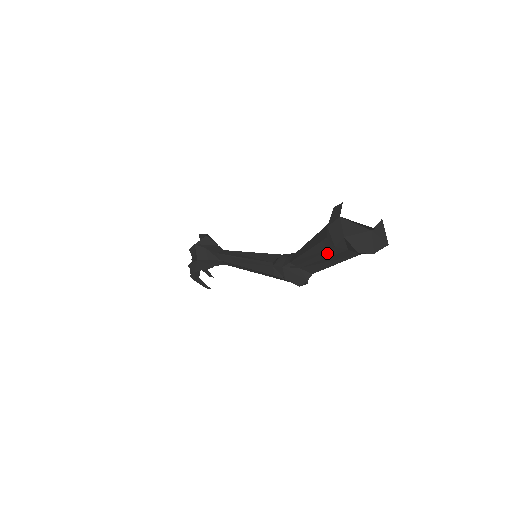
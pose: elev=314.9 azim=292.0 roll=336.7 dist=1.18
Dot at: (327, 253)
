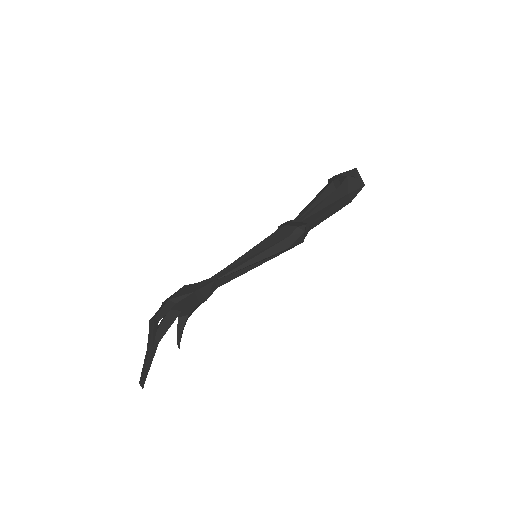
Dot at: (326, 199)
